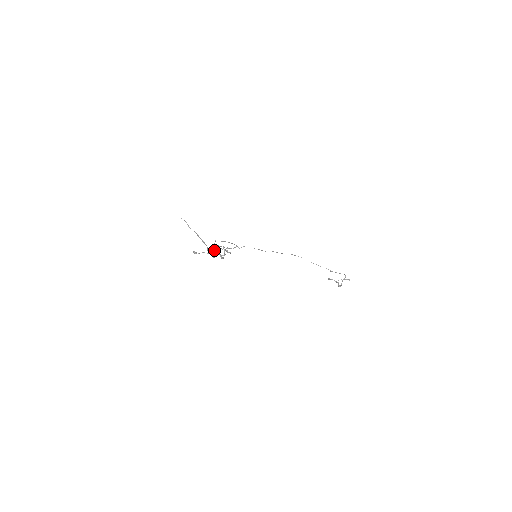
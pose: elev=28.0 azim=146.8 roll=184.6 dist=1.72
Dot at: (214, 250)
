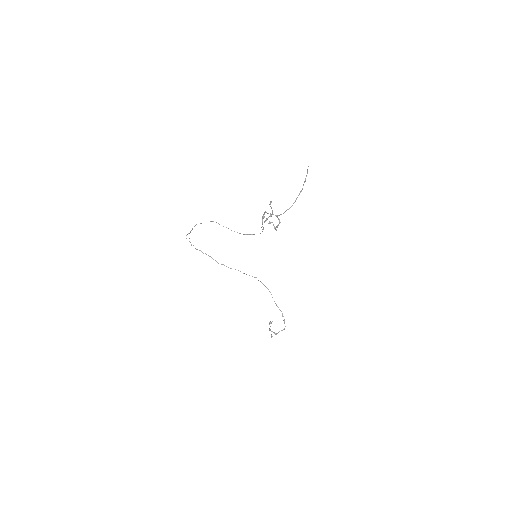
Dot at: occluded
